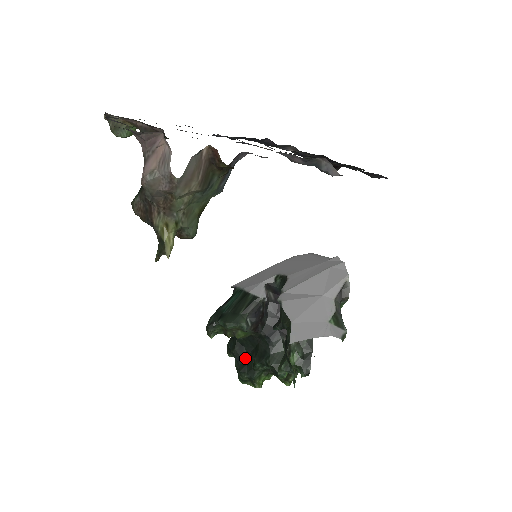
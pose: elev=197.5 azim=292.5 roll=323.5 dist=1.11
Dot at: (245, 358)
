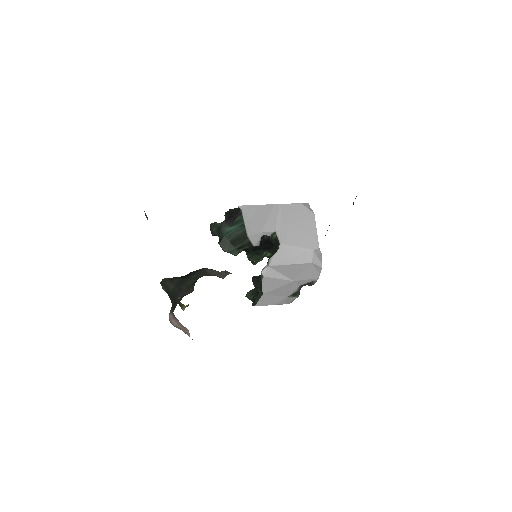
Dot at: occluded
